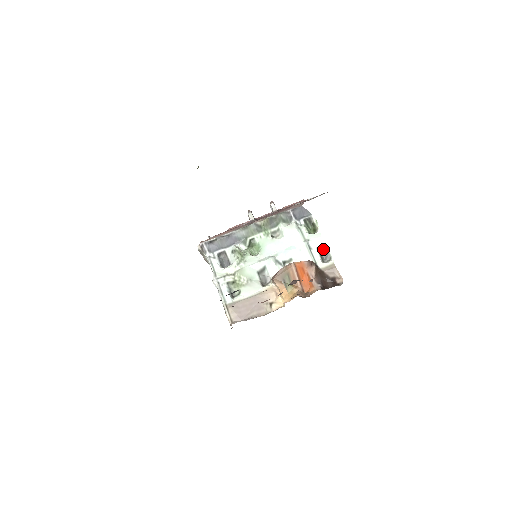
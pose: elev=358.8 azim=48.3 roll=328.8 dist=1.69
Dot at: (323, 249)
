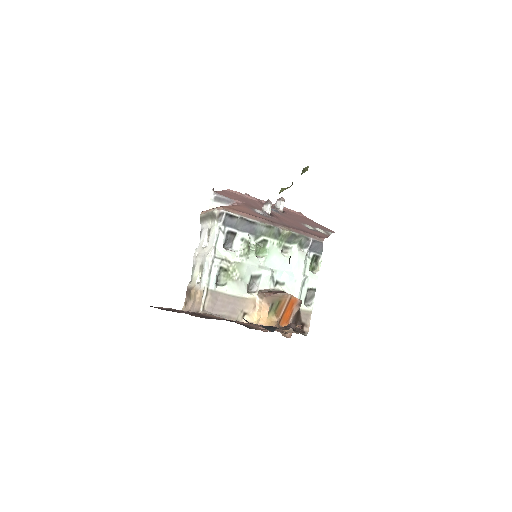
Dot at: (312, 293)
